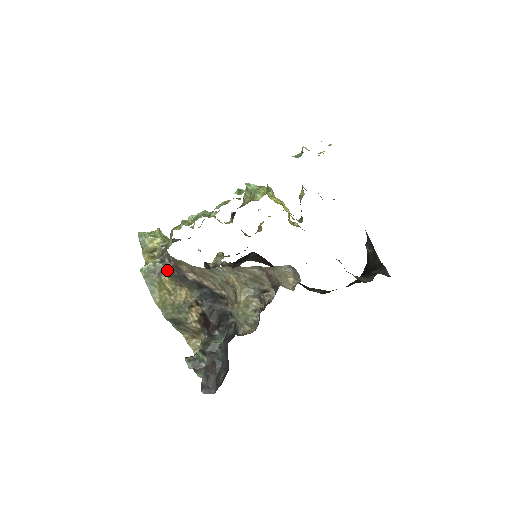
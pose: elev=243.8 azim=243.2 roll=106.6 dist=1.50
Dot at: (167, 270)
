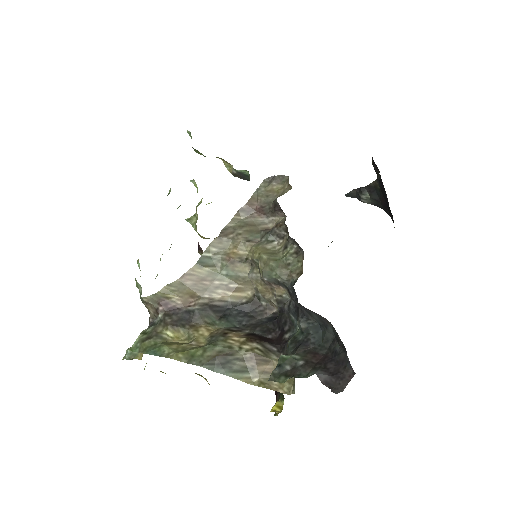
Dot at: (163, 324)
